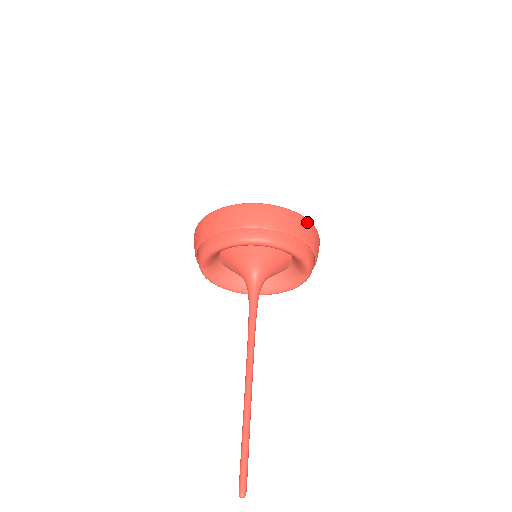
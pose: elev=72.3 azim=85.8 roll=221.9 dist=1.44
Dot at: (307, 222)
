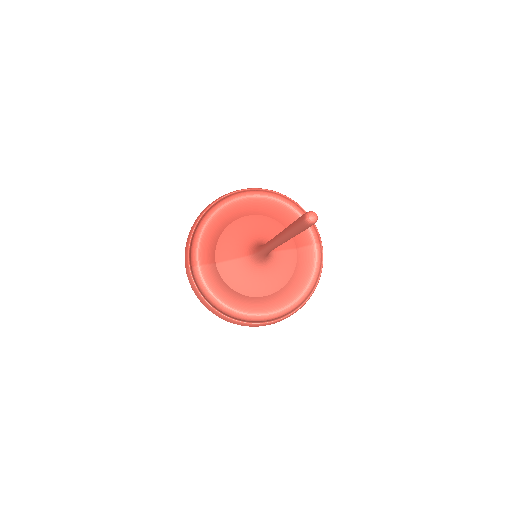
Dot at: occluded
